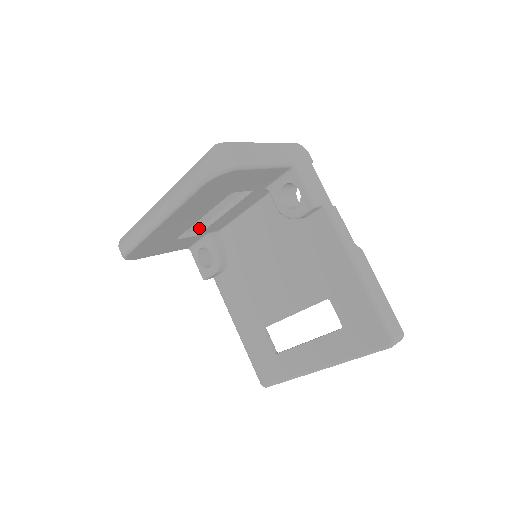
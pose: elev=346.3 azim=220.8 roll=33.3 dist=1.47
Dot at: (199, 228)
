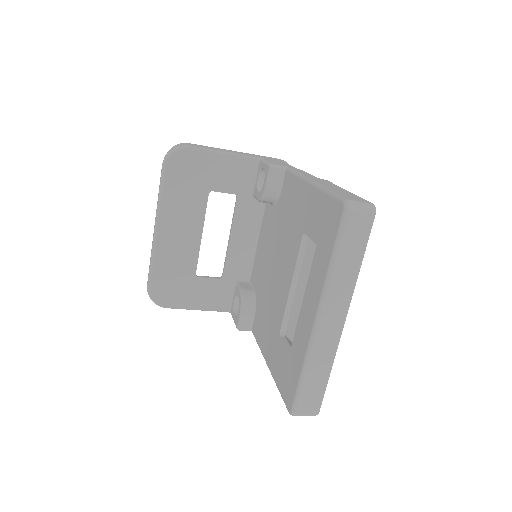
Dot at: occluded
